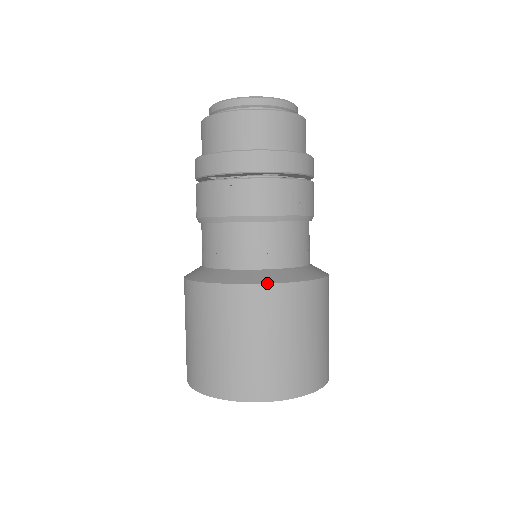
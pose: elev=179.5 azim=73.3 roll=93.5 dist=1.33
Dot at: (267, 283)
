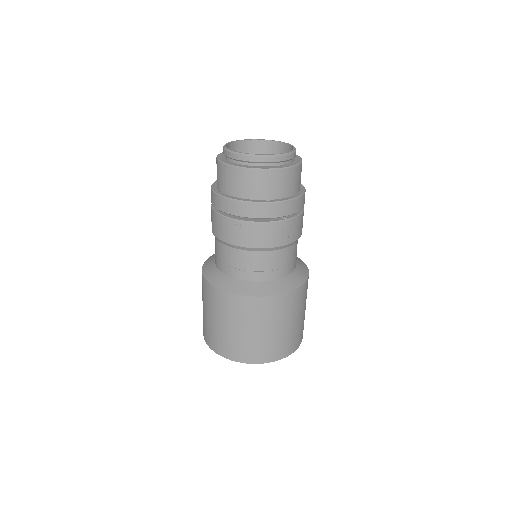
Dot at: (257, 296)
